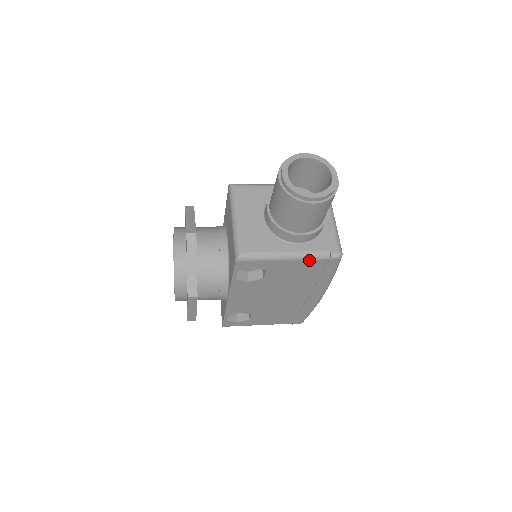
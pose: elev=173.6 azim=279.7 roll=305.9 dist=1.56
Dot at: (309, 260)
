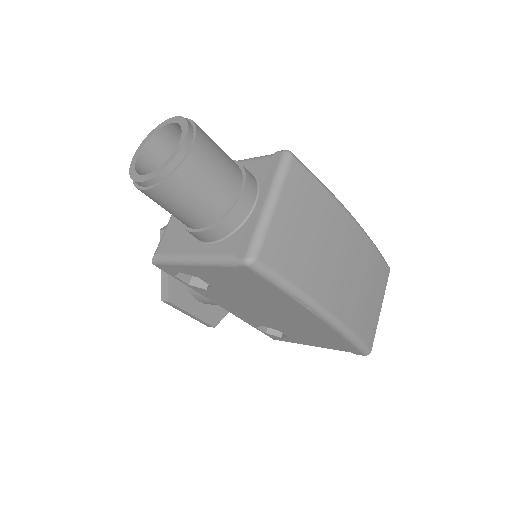
Dot at: (218, 267)
